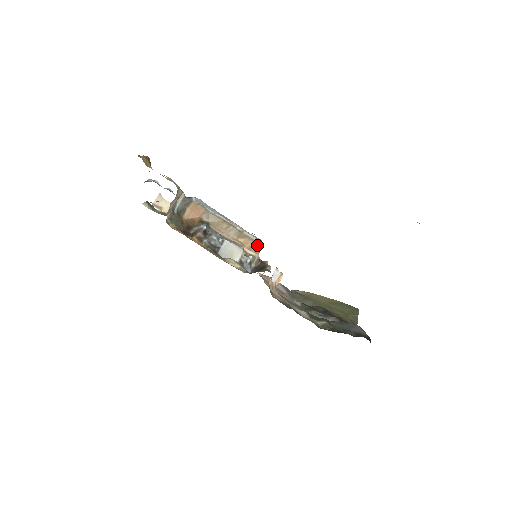
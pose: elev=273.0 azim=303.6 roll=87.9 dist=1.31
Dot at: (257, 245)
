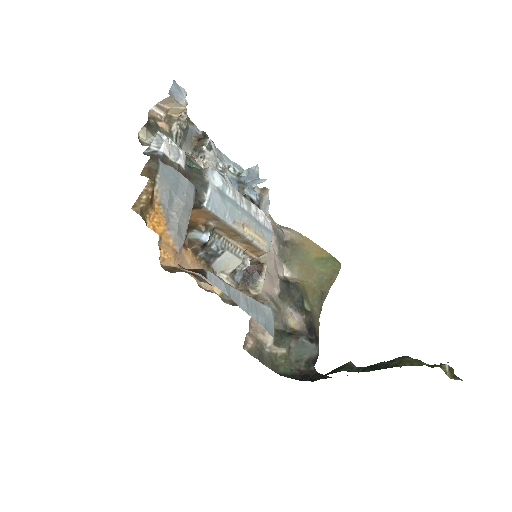
Dot at: (262, 252)
